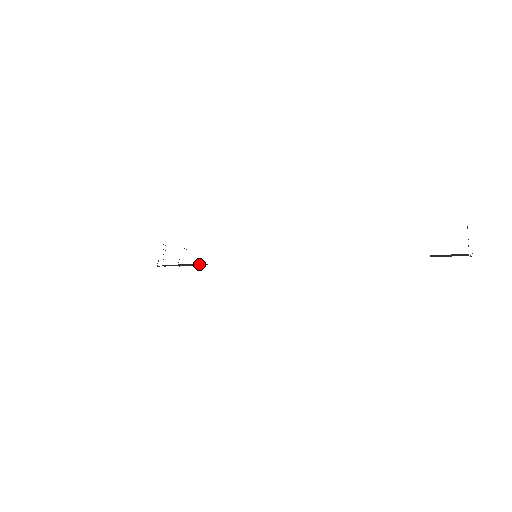
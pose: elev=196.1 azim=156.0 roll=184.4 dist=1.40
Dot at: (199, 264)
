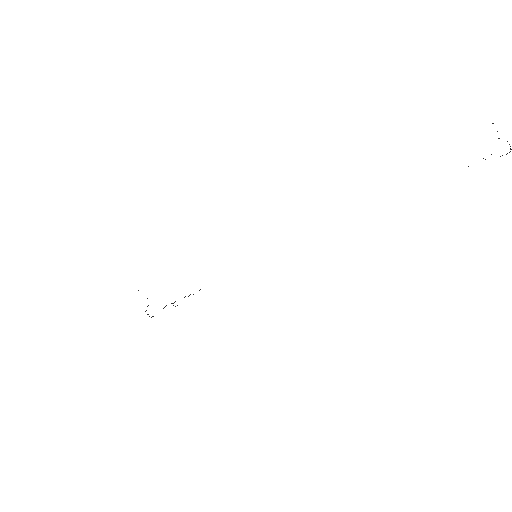
Dot at: occluded
